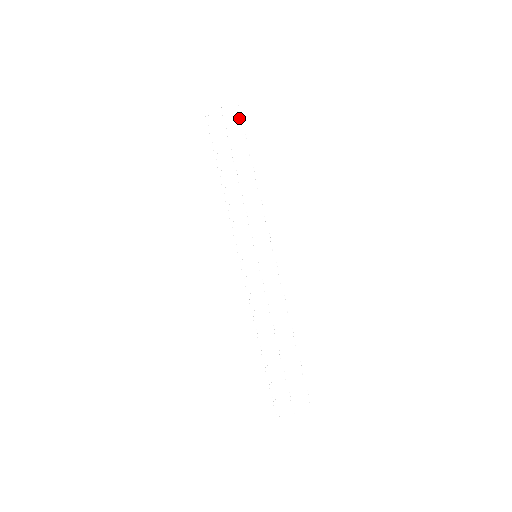
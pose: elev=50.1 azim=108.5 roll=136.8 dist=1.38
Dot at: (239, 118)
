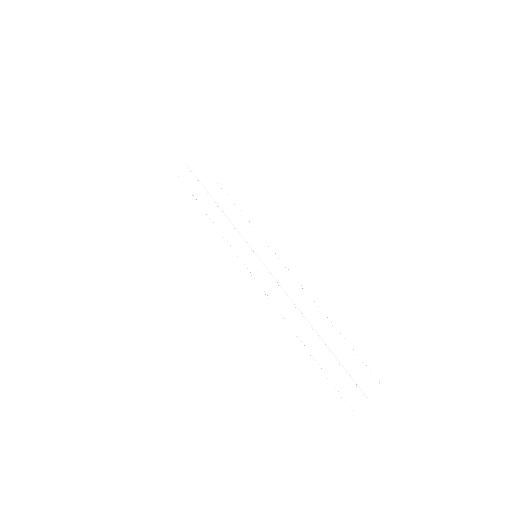
Dot at: (196, 159)
